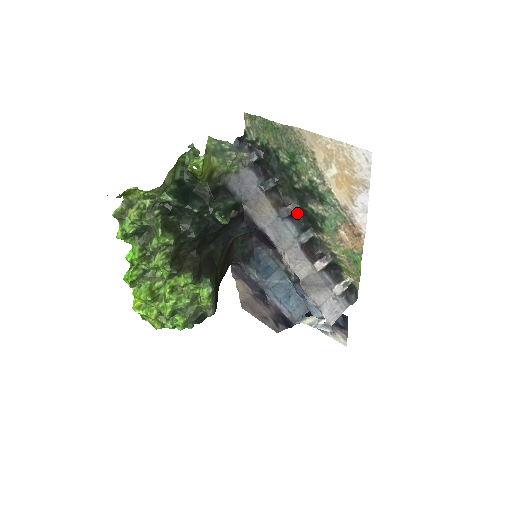
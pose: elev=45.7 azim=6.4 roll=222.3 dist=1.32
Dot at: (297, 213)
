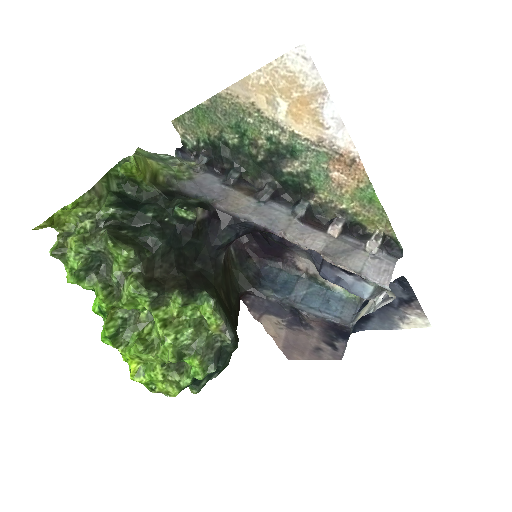
Dot at: (279, 192)
